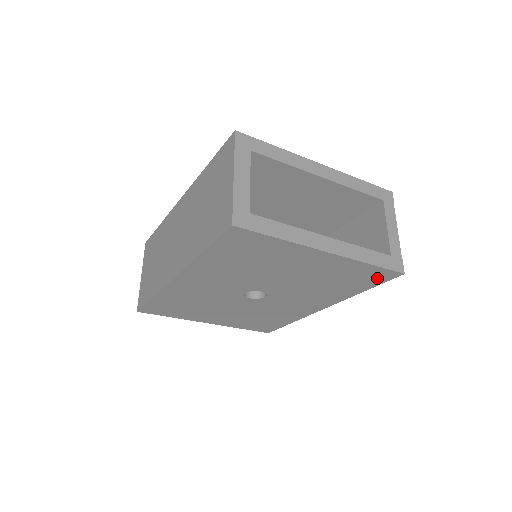
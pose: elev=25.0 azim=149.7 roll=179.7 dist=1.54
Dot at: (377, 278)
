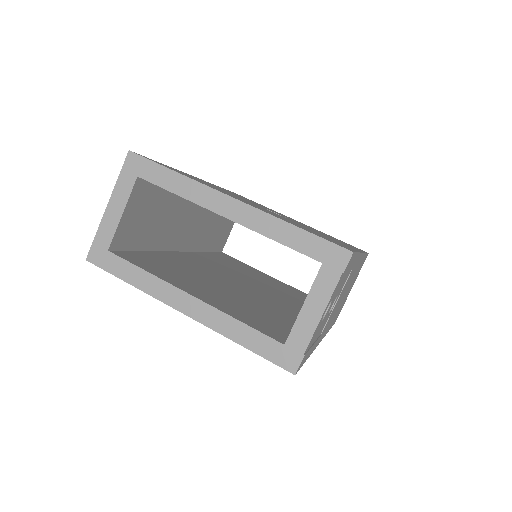
Dot at: occluded
